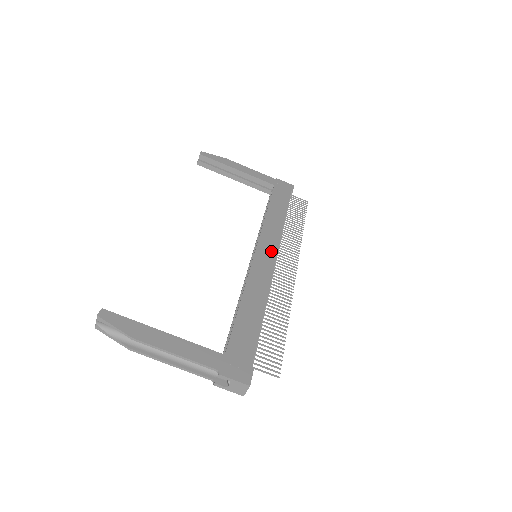
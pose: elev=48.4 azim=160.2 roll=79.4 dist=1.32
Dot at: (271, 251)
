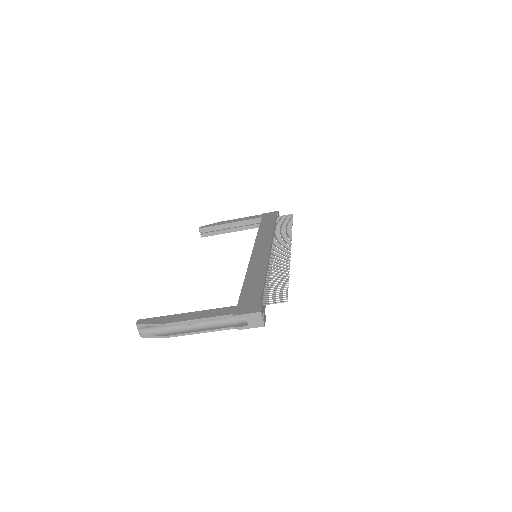
Dot at: (265, 247)
